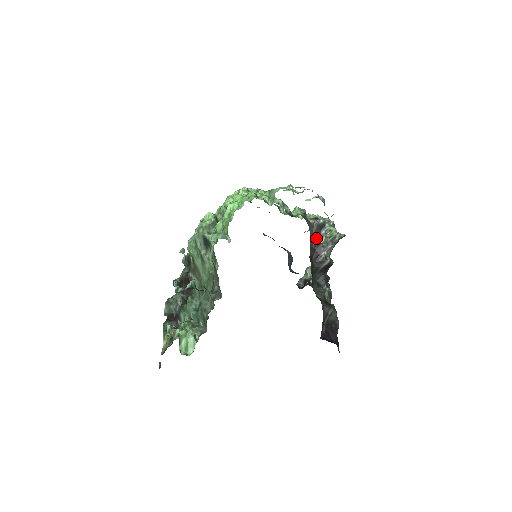
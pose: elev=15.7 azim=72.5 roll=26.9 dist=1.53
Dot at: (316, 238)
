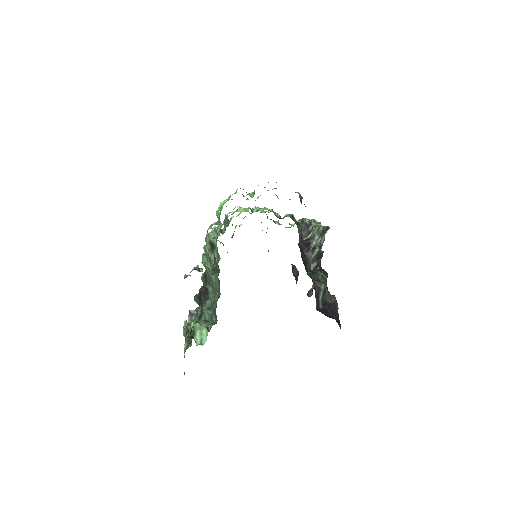
Dot at: (305, 235)
